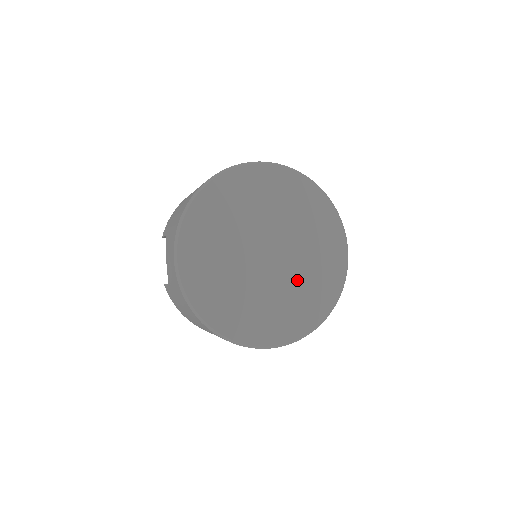
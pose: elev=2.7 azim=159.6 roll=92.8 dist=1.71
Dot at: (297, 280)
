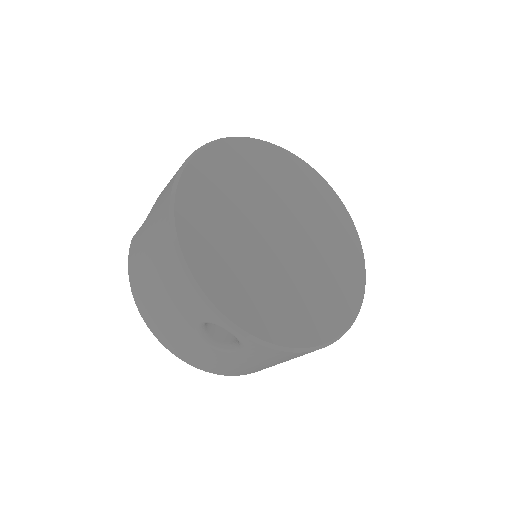
Dot at: (299, 282)
